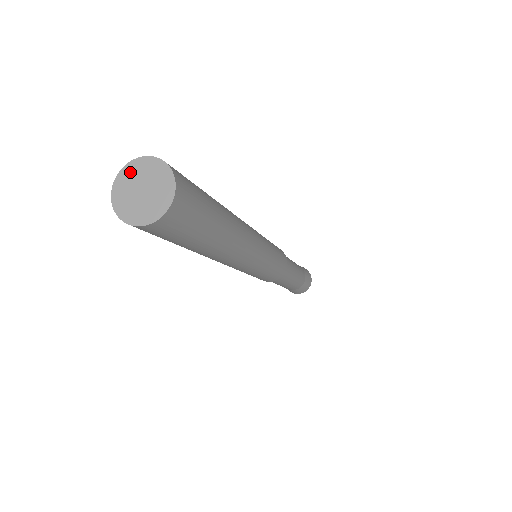
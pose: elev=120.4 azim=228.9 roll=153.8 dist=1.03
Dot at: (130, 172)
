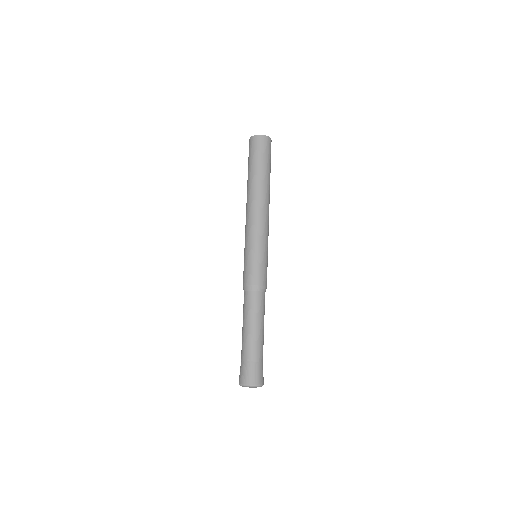
Dot at: occluded
